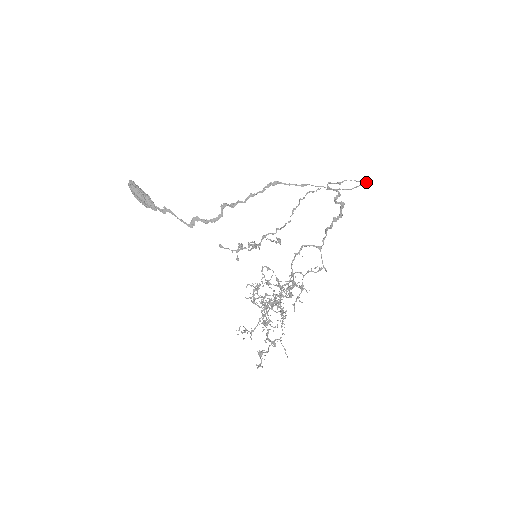
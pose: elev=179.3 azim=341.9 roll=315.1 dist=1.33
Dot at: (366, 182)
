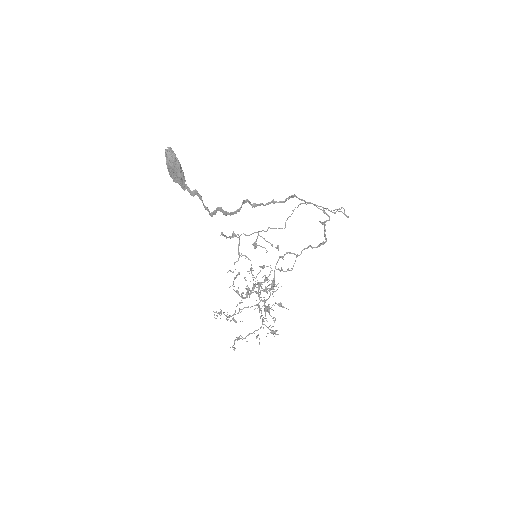
Dot at: (344, 213)
